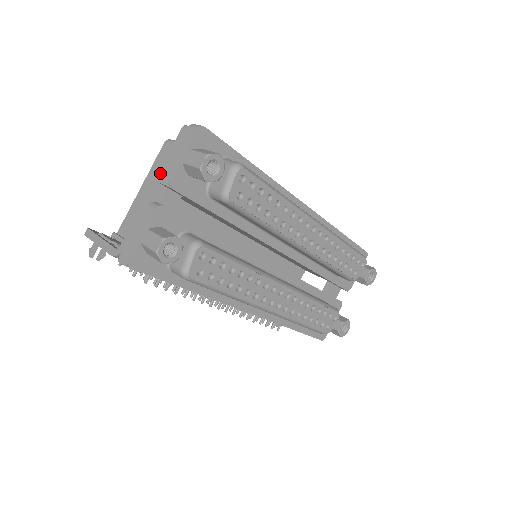
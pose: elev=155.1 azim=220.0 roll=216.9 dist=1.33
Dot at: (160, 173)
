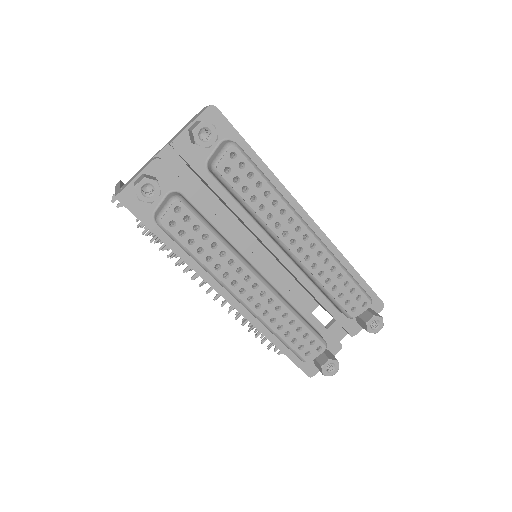
Dot at: (173, 137)
